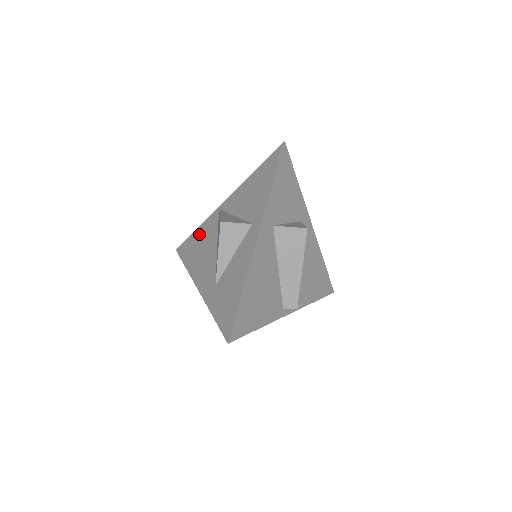
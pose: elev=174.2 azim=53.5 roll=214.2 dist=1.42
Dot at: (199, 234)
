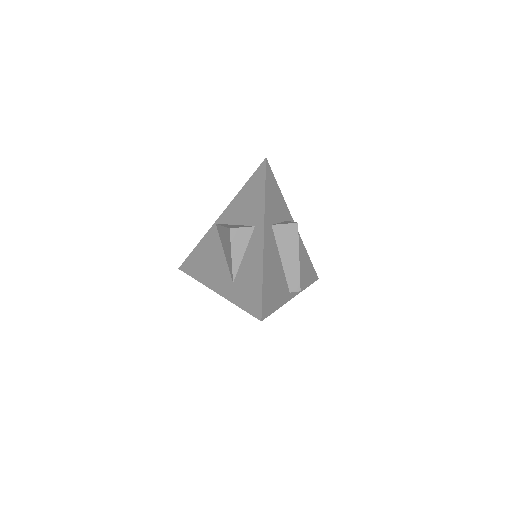
Dot at: (201, 249)
